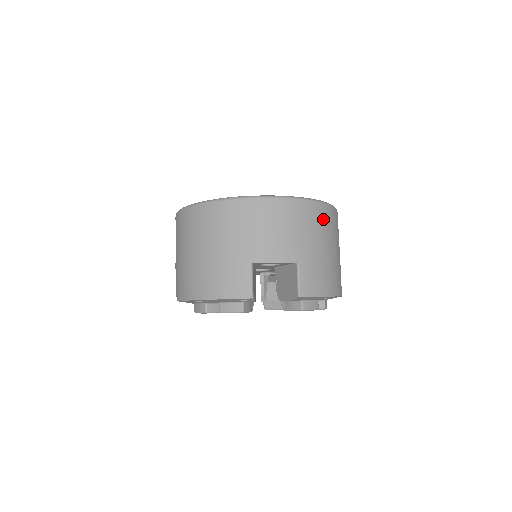
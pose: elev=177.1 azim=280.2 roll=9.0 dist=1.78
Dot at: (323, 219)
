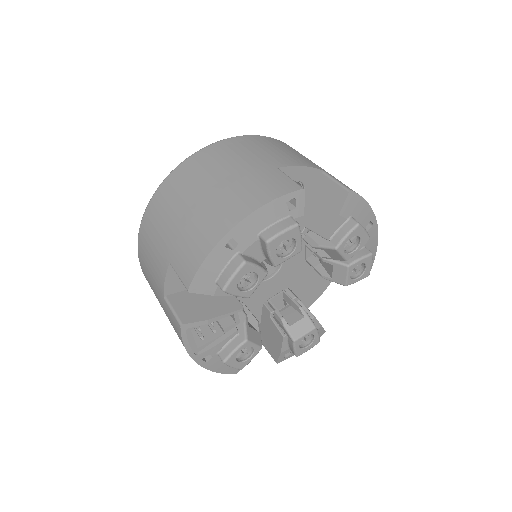
Dot at: occluded
